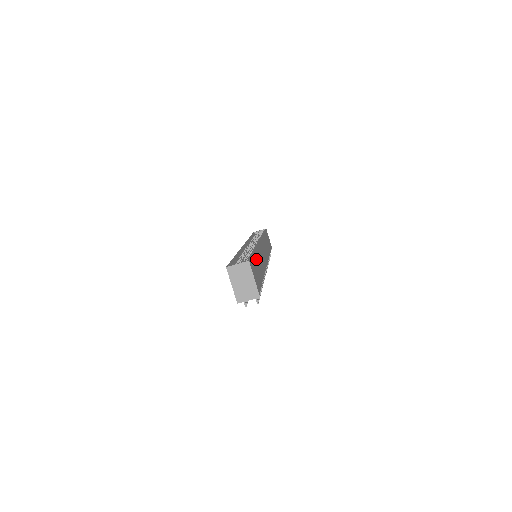
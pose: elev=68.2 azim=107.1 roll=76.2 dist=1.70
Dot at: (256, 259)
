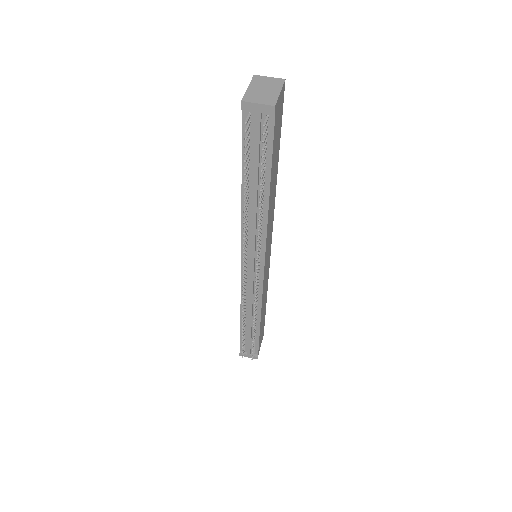
Dot at: (277, 160)
